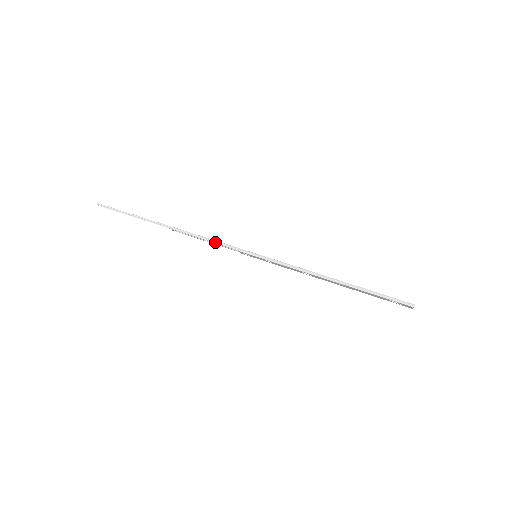
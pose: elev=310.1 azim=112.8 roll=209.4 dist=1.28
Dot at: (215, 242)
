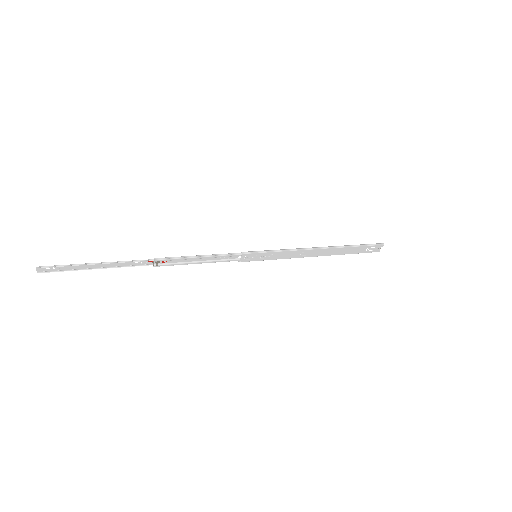
Dot at: (214, 255)
